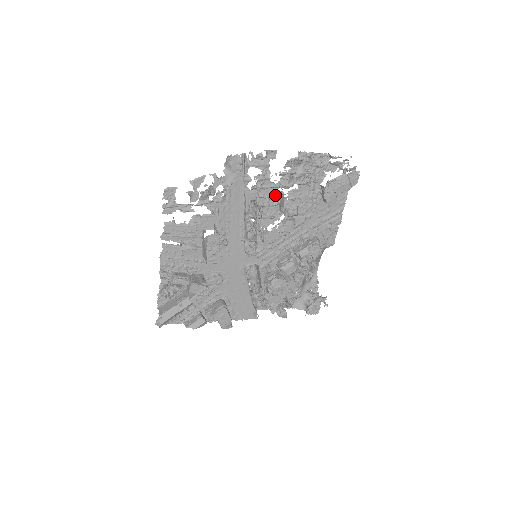
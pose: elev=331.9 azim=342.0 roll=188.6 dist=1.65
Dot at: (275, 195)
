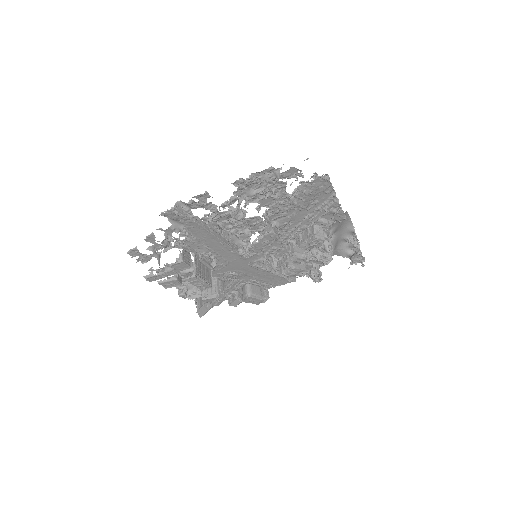
Dot at: occluded
